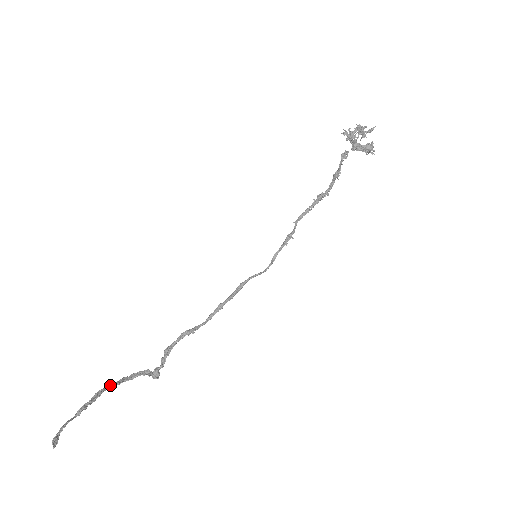
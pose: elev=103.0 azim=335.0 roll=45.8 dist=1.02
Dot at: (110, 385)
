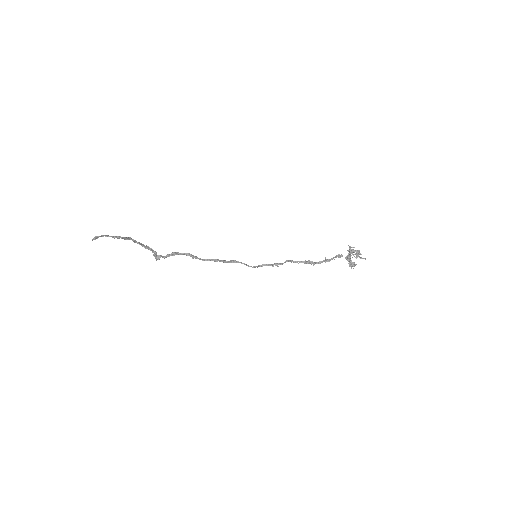
Dot at: (135, 240)
